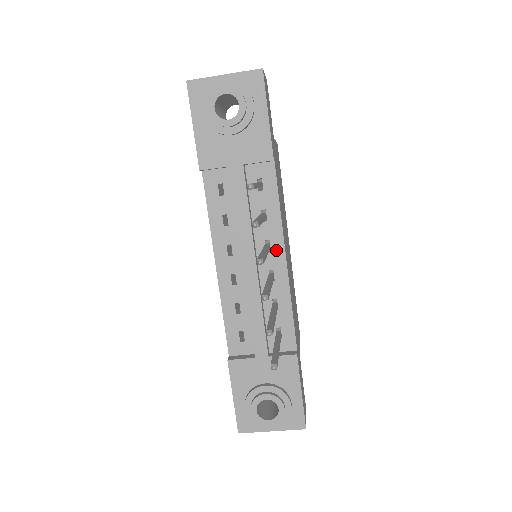
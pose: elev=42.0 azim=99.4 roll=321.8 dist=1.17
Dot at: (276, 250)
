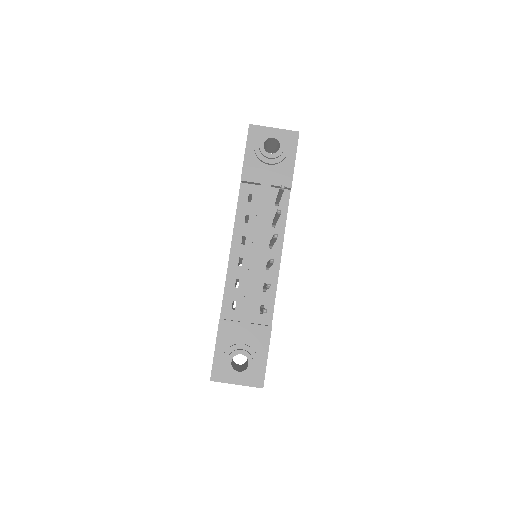
Dot at: (276, 249)
